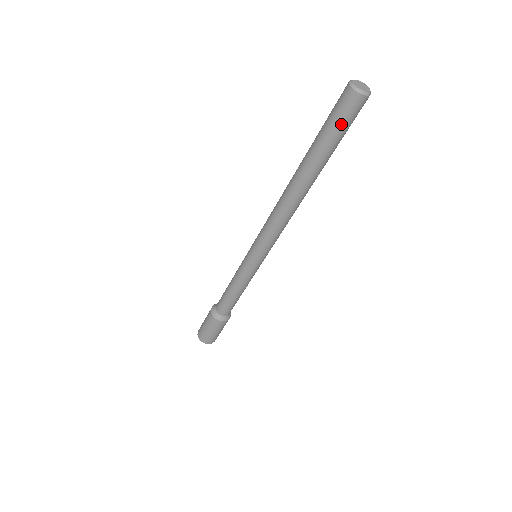
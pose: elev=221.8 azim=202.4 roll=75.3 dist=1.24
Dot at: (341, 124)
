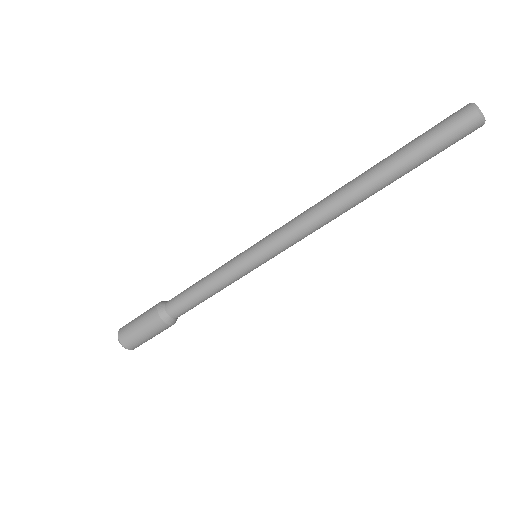
Dot at: (445, 141)
